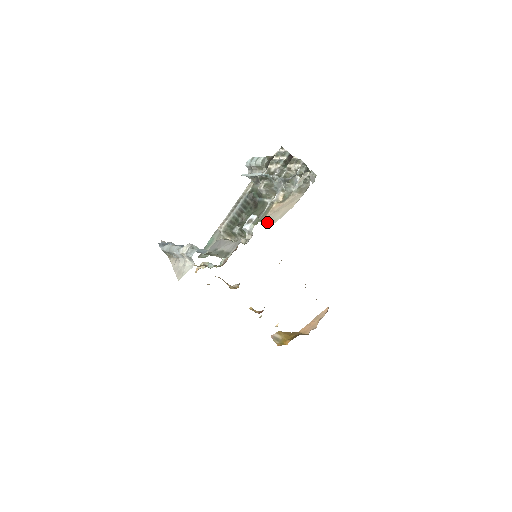
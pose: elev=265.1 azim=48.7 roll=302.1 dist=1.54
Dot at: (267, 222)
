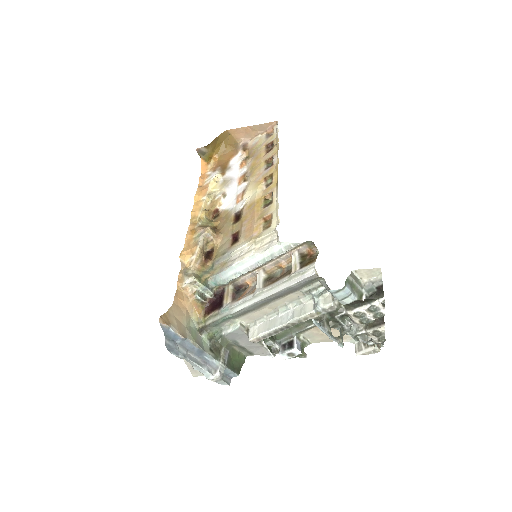
Dot at: (305, 339)
